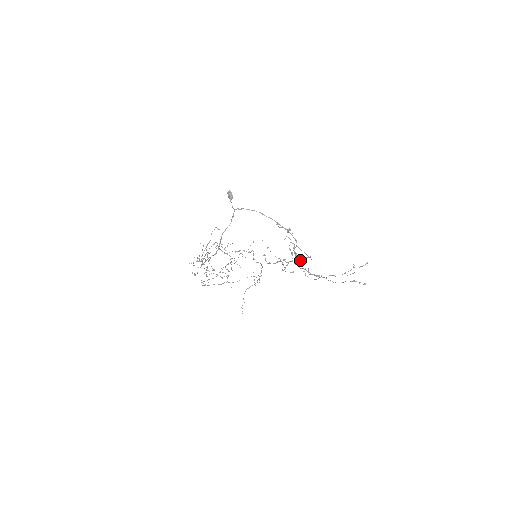
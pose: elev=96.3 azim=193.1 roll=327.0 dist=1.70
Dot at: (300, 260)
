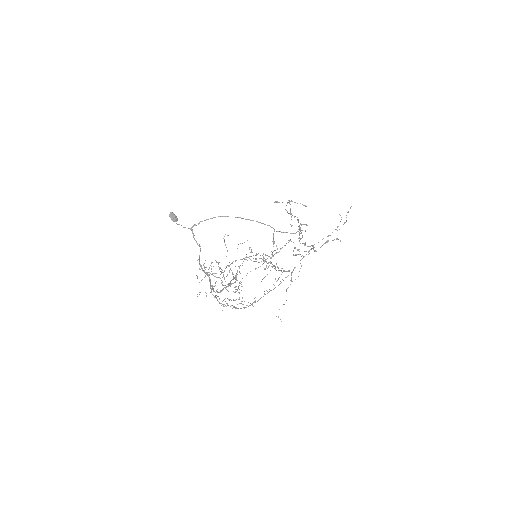
Dot at: (299, 235)
